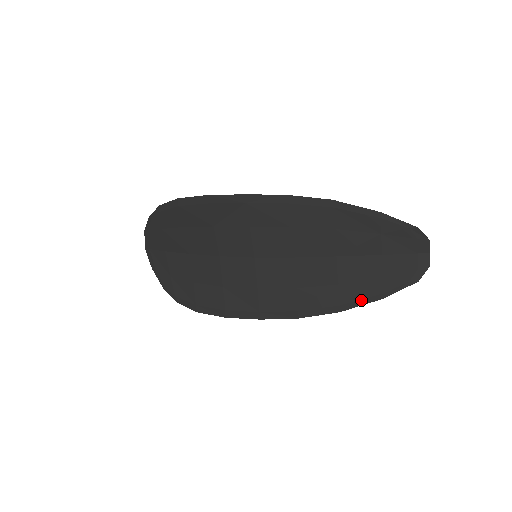
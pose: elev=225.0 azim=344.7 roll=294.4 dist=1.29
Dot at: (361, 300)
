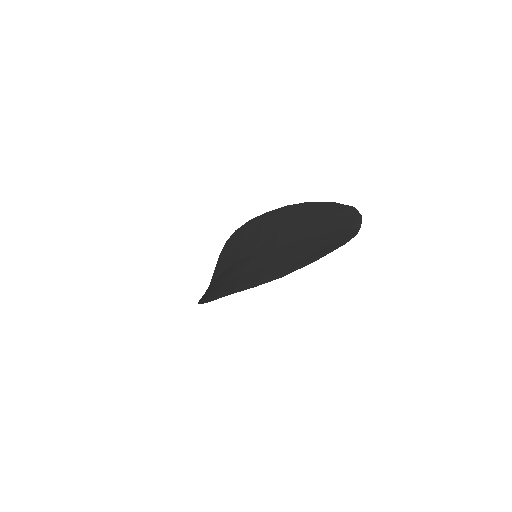
Dot at: (300, 265)
